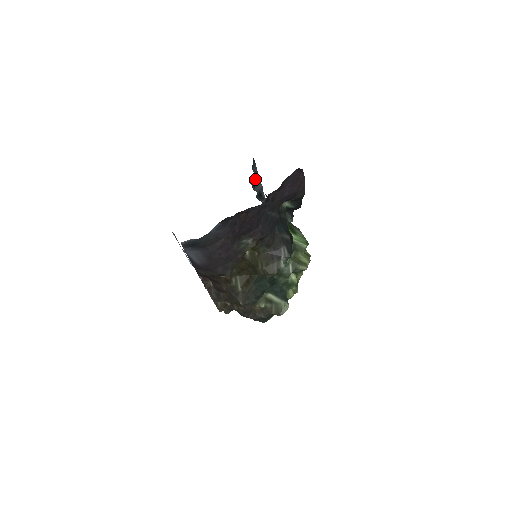
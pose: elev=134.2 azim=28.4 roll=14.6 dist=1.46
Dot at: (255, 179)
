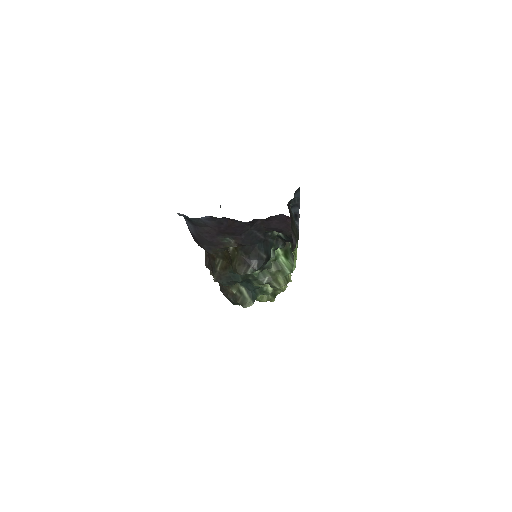
Dot at: (296, 202)
